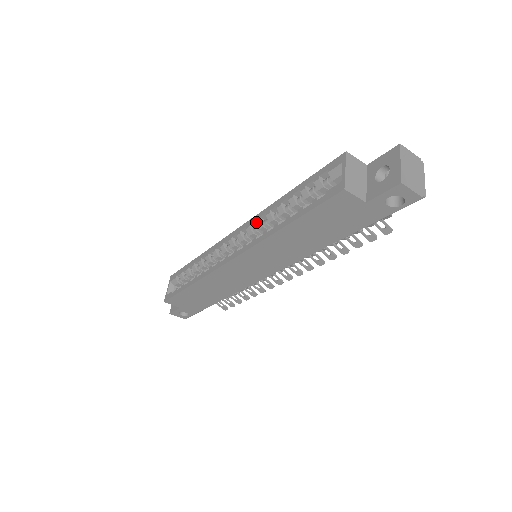
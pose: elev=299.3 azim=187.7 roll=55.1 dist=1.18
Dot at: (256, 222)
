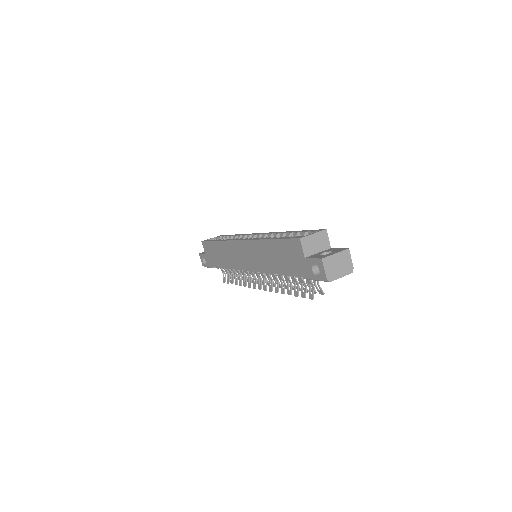
Dot at: (269, 234)
